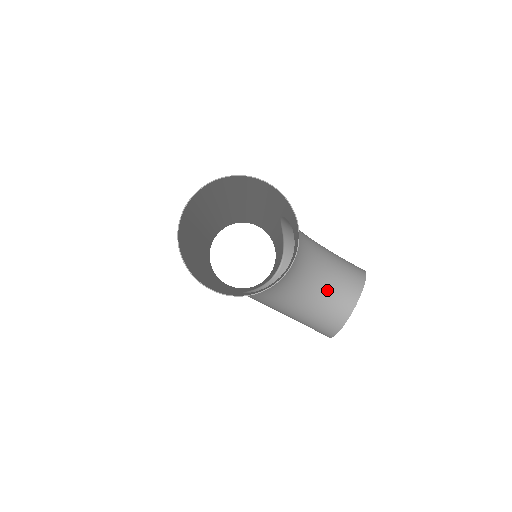
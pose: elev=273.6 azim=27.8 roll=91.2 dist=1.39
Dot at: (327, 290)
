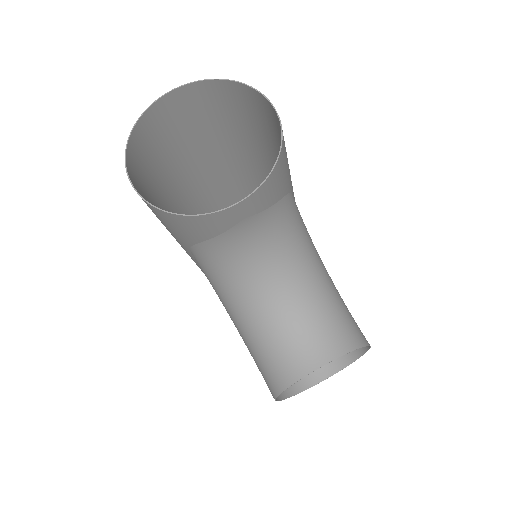
Dot at: (297, 321)
